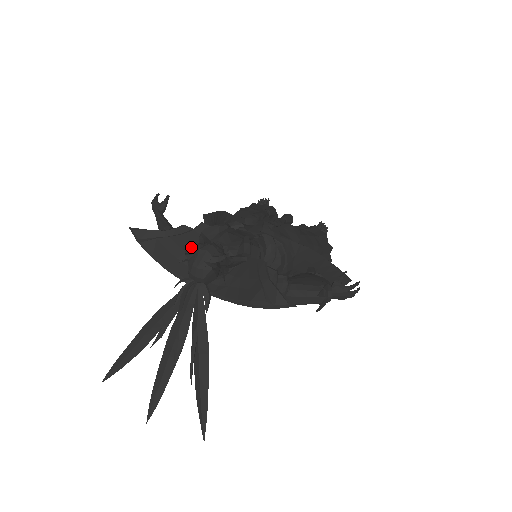
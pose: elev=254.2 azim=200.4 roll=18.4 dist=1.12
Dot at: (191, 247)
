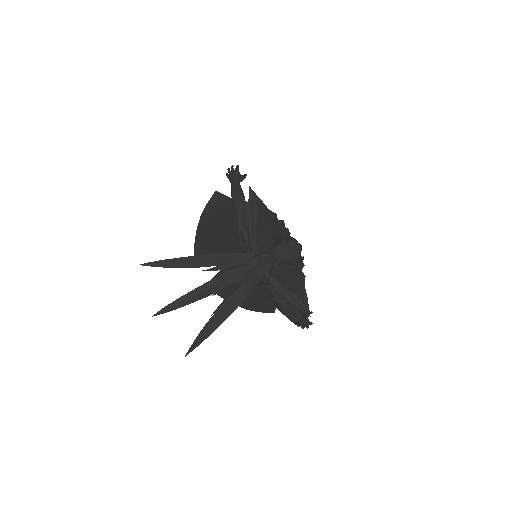
Dot at: (271, 230)
